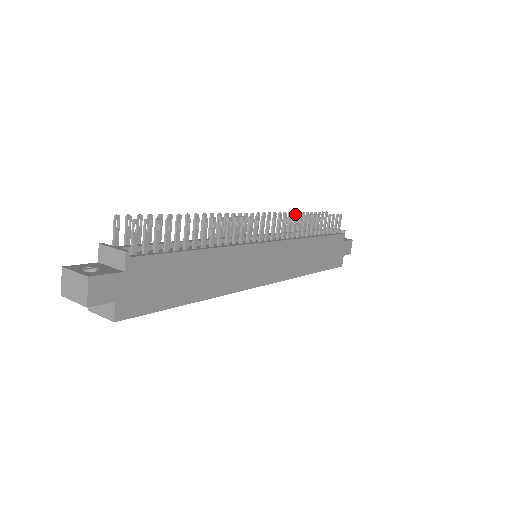
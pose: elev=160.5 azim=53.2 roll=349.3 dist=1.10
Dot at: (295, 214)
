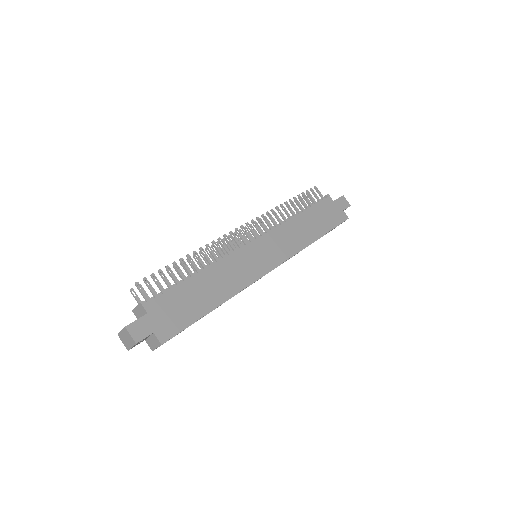
Dot at: occluded
